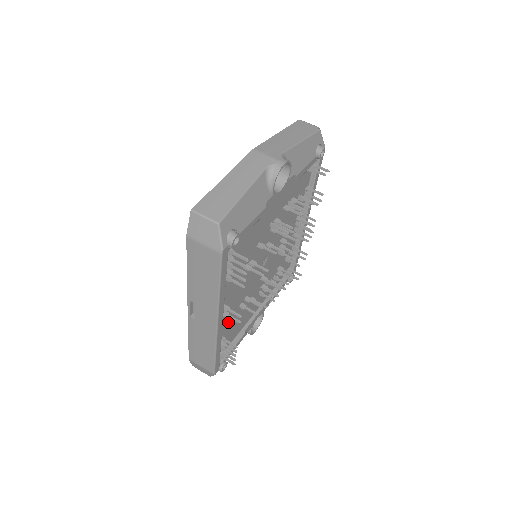
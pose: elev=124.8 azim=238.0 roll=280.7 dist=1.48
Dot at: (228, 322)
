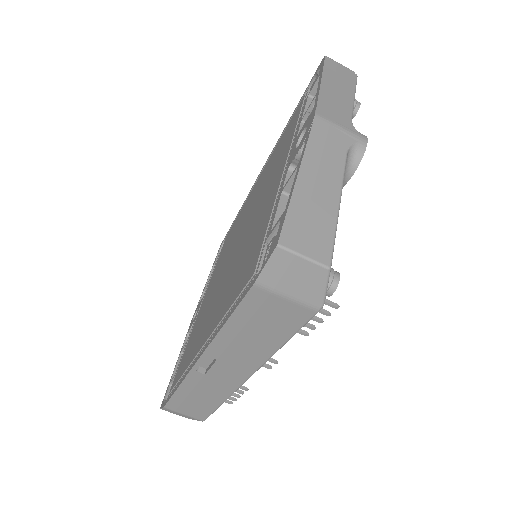
Dot at: occluded
